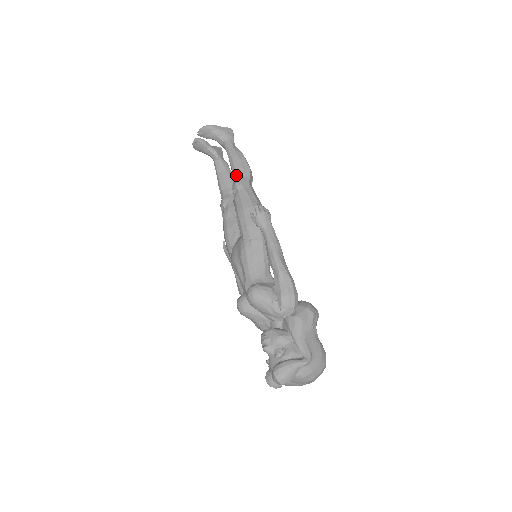
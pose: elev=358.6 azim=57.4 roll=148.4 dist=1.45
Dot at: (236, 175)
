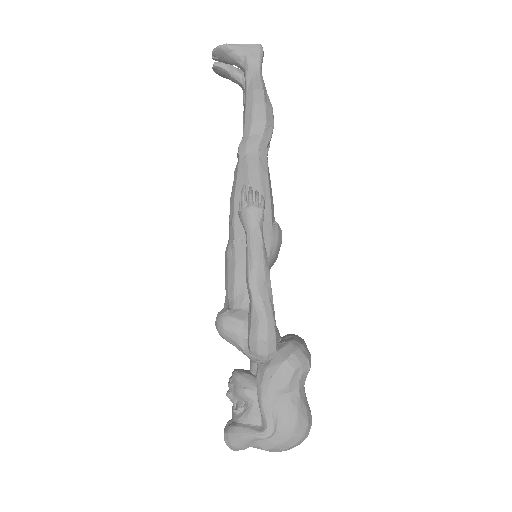
Dot at: (244, 131)
